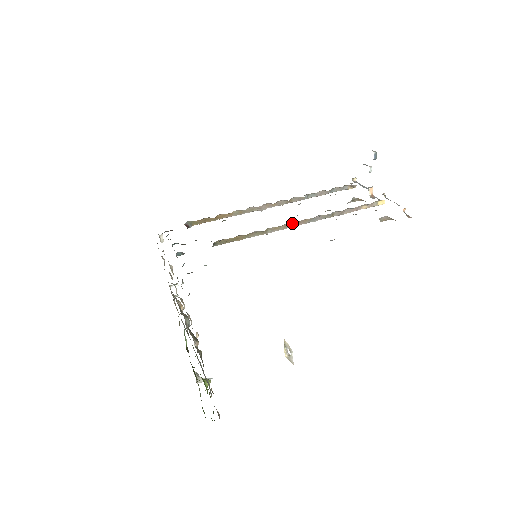
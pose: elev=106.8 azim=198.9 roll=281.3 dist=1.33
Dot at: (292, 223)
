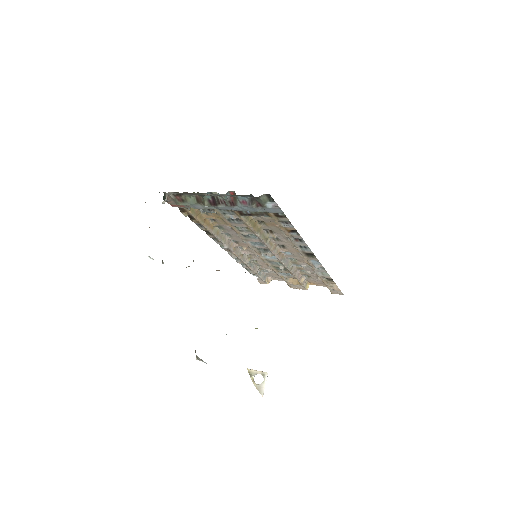
Dot at: (279, 249)
